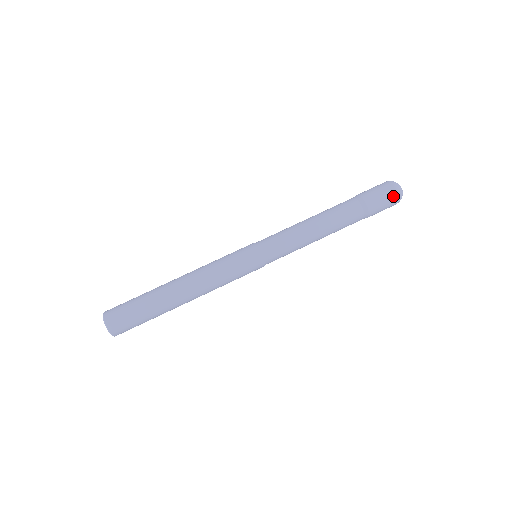
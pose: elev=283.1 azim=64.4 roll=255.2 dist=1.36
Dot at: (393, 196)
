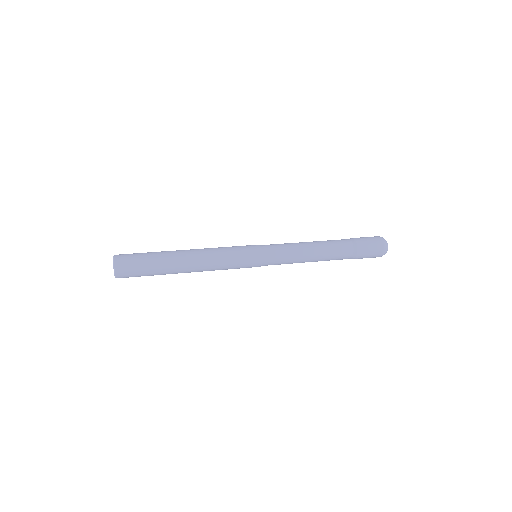
Dot at: (379, 244)
